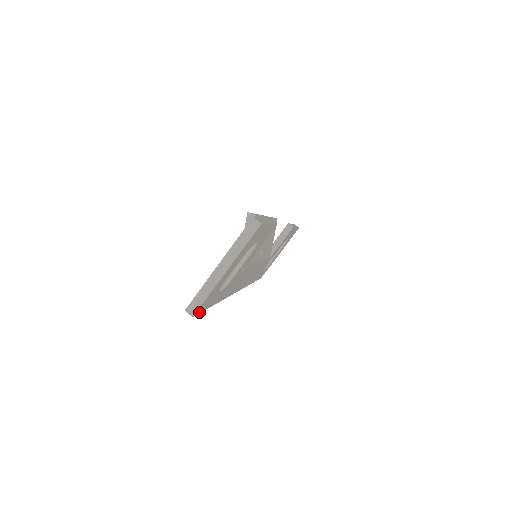
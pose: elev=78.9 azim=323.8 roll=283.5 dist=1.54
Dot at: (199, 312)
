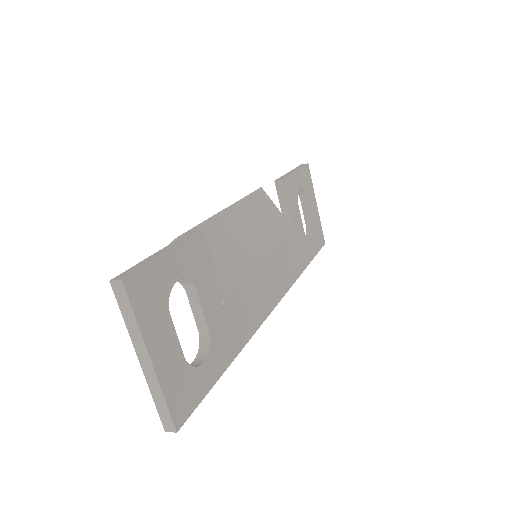
Dot at: (189, 413)
